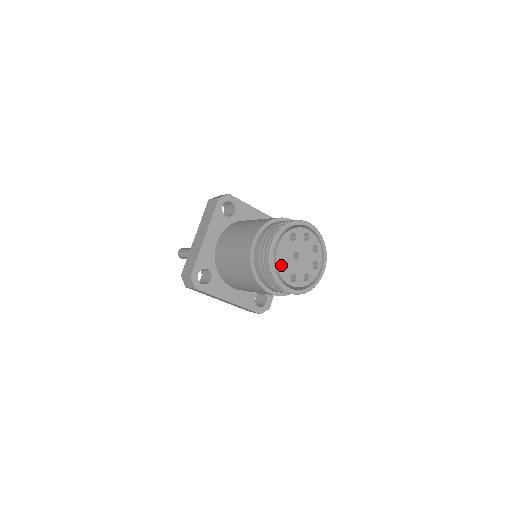
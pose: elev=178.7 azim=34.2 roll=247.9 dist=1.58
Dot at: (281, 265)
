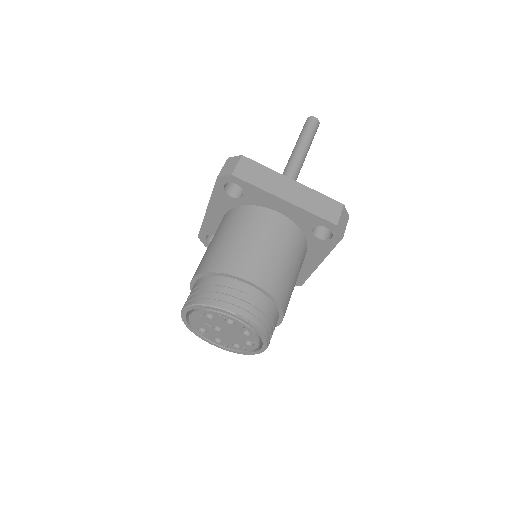
Dot at: occluded
